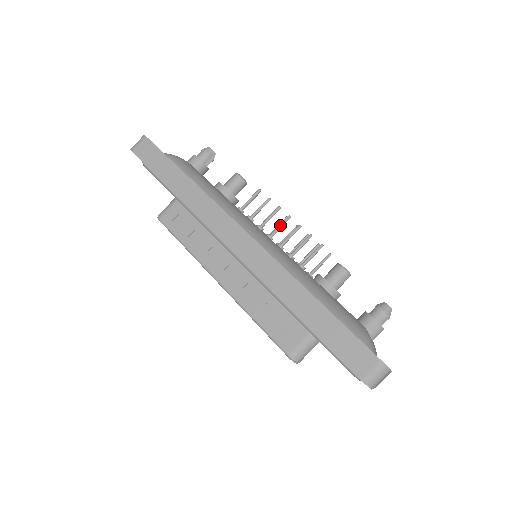
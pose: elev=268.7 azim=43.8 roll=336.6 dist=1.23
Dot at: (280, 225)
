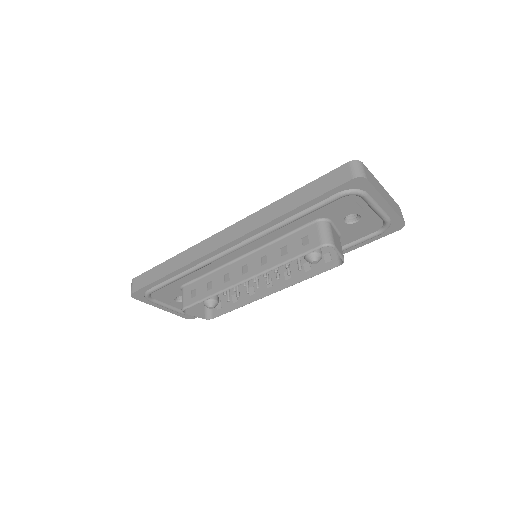
Dot at: occluded
